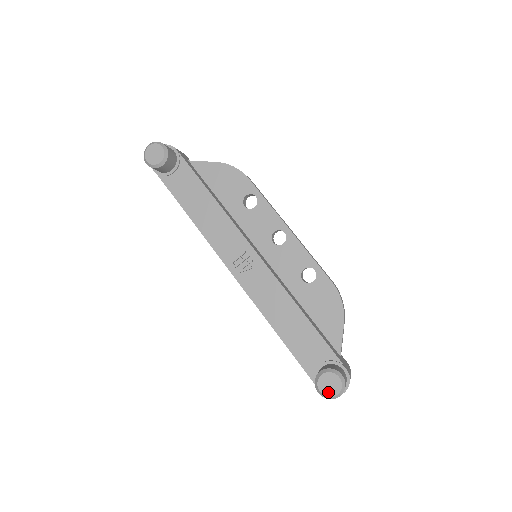
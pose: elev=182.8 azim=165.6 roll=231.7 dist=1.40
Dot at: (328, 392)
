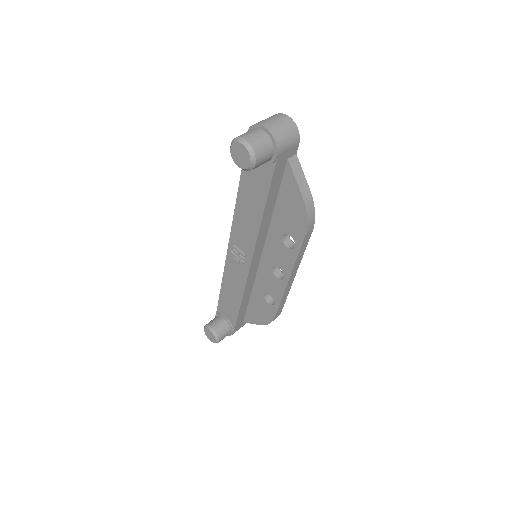
Dot at: (207, 334)
